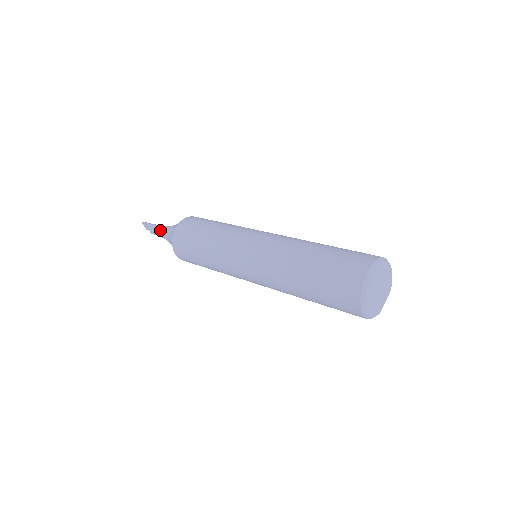
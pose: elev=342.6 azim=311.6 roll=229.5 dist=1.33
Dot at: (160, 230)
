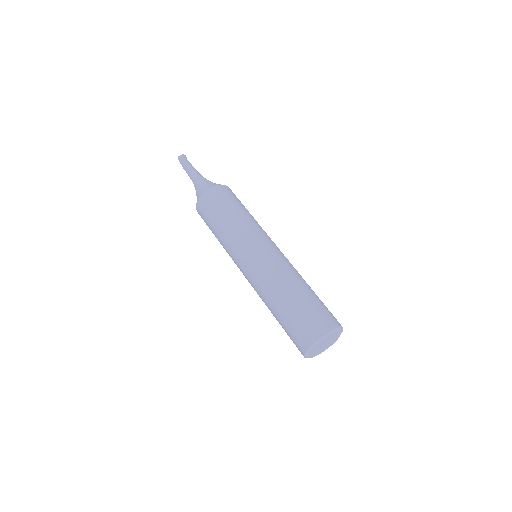
Dot at: occluded
